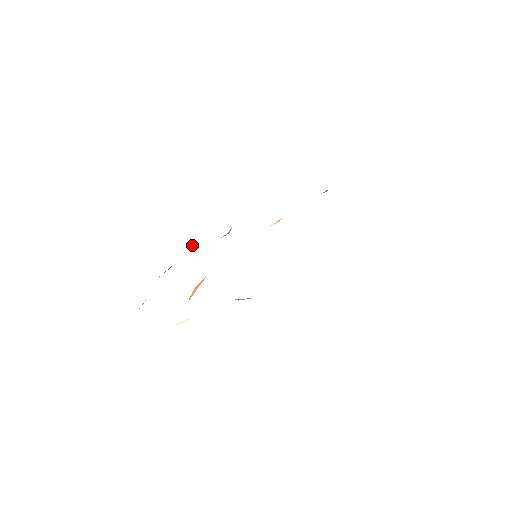
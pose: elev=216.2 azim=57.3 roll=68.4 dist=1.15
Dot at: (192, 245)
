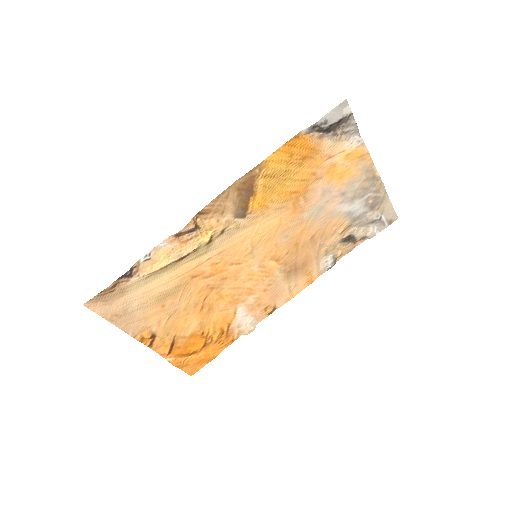
Dot at: (218, 352)
